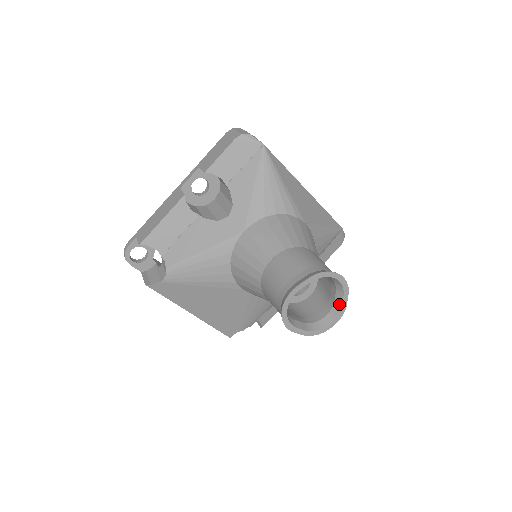
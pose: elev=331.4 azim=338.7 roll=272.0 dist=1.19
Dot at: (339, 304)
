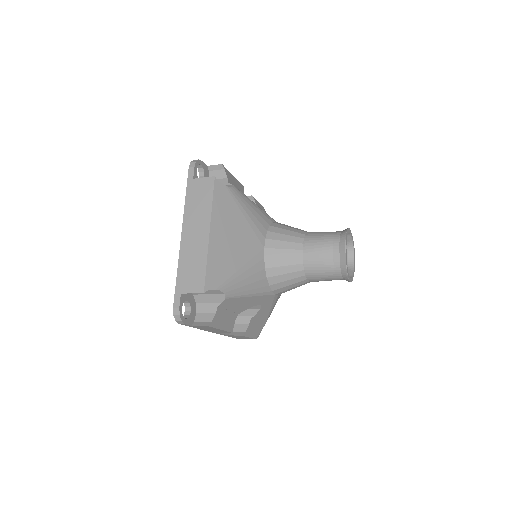
Dot at: (350, 275)
